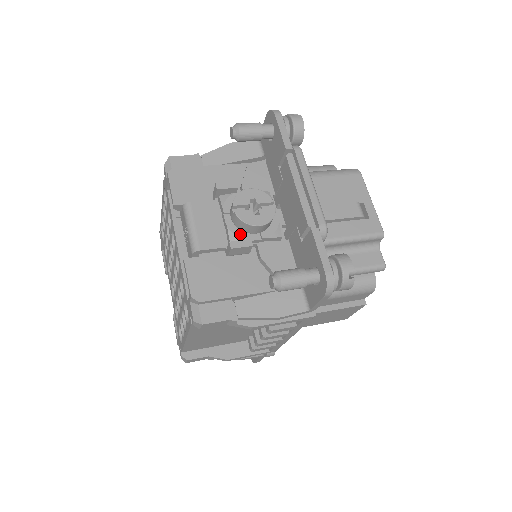
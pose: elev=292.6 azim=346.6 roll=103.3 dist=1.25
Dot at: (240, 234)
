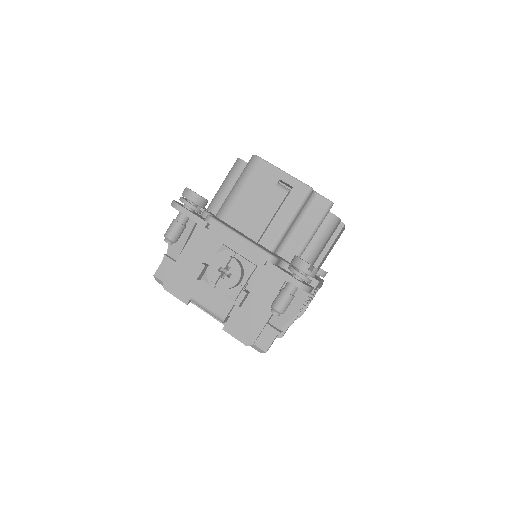
Dot at: (234, 291)
